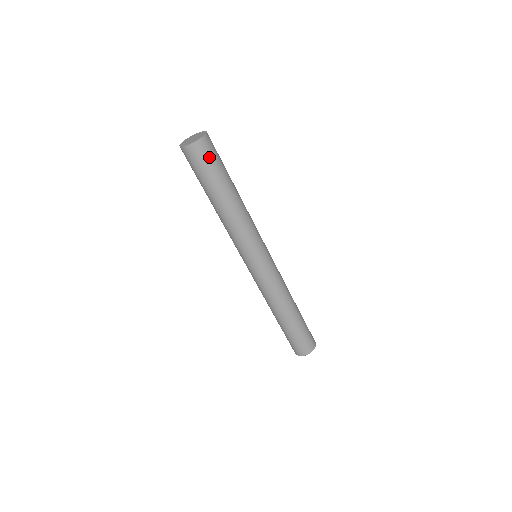
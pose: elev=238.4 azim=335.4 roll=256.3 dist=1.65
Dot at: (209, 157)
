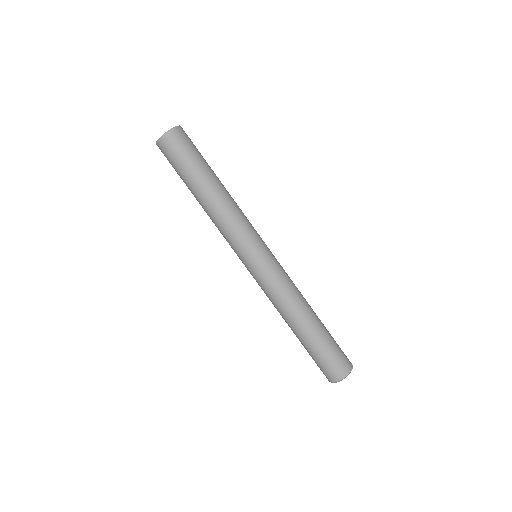
Dot at: (176, 152)
